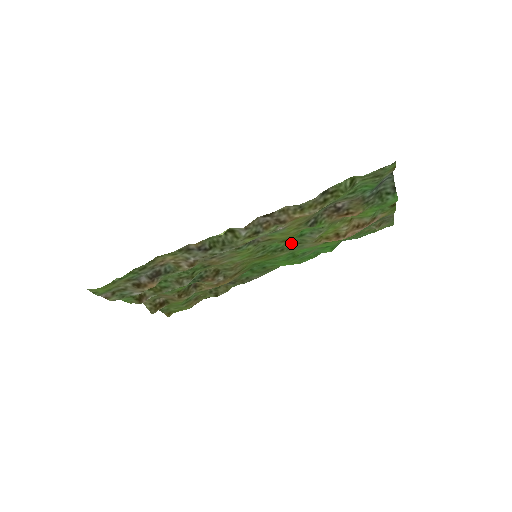
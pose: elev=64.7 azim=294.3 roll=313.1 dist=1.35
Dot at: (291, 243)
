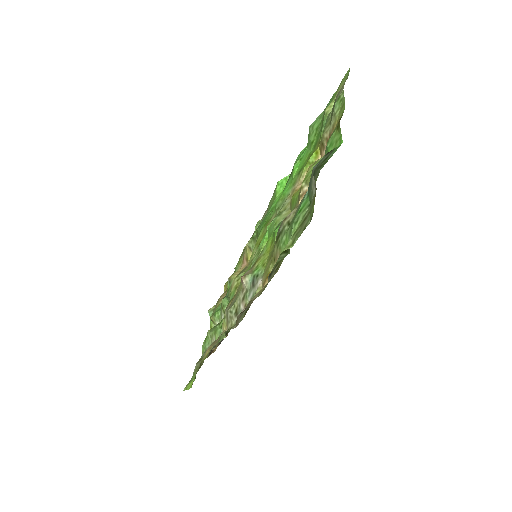
Dot at: (272, 222)
